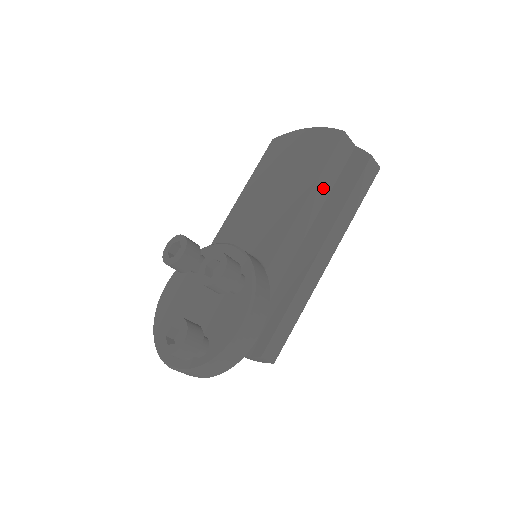
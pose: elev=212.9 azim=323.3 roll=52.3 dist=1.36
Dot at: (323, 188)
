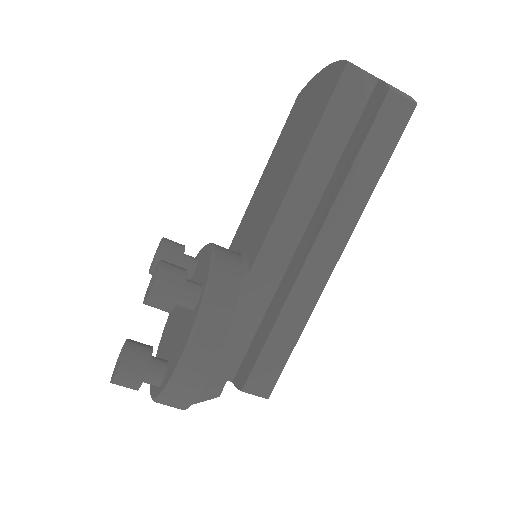
Dot at: (324, 154)
